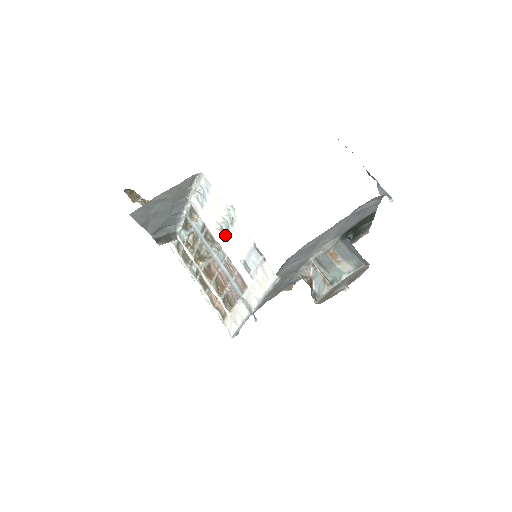
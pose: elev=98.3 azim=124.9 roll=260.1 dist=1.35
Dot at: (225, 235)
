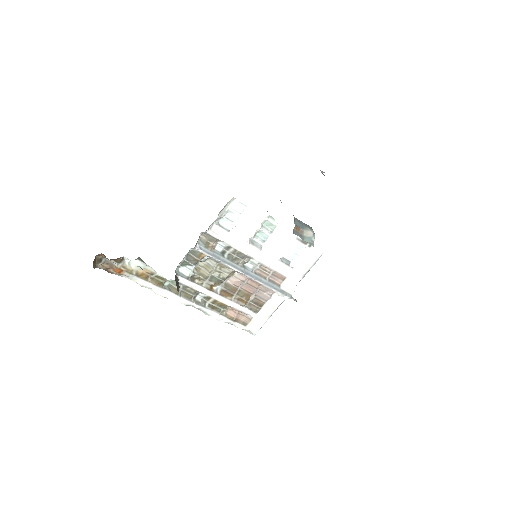
Dot at: (260, 245)
